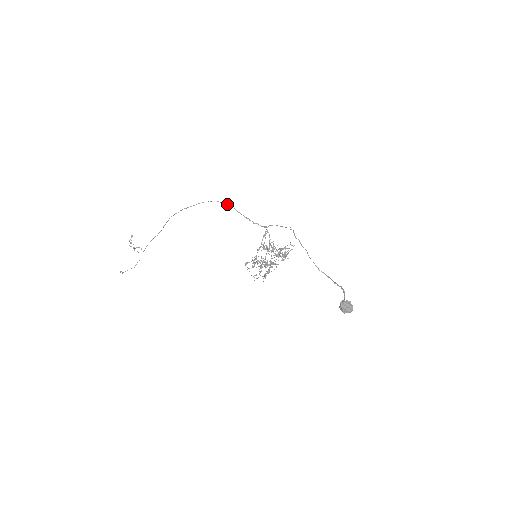
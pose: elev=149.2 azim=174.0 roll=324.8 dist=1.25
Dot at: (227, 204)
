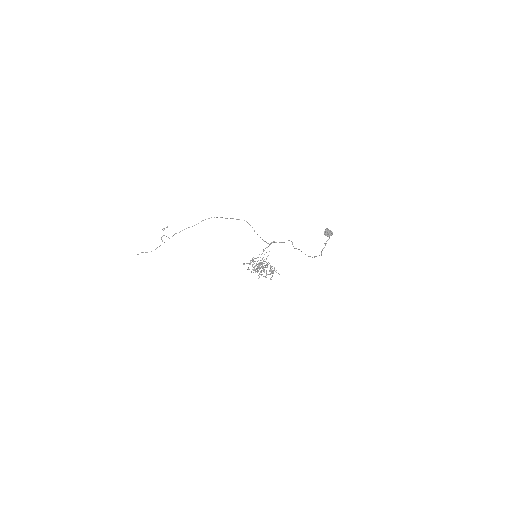
Dot at: occluded
